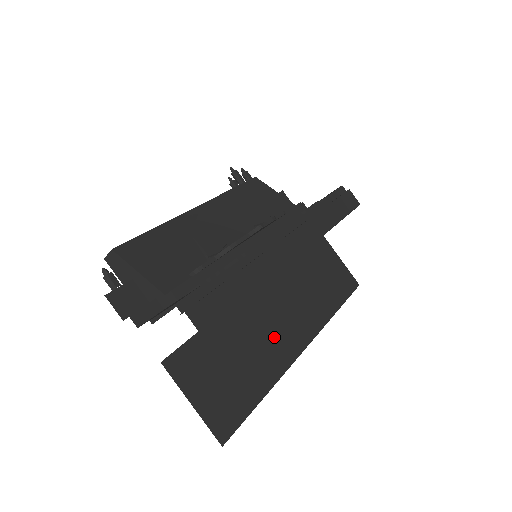
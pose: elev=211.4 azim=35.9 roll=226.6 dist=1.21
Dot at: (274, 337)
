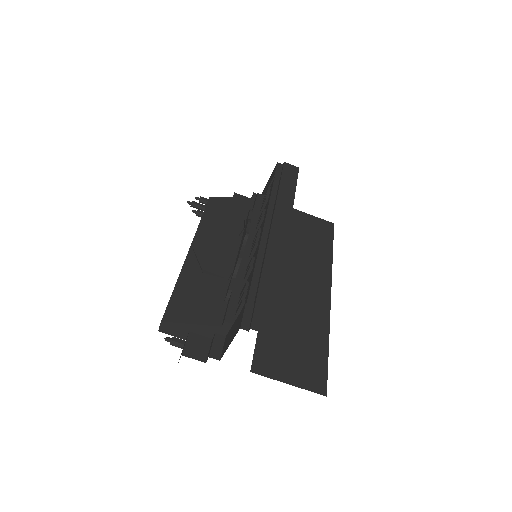
Dot at: (306, 302)
